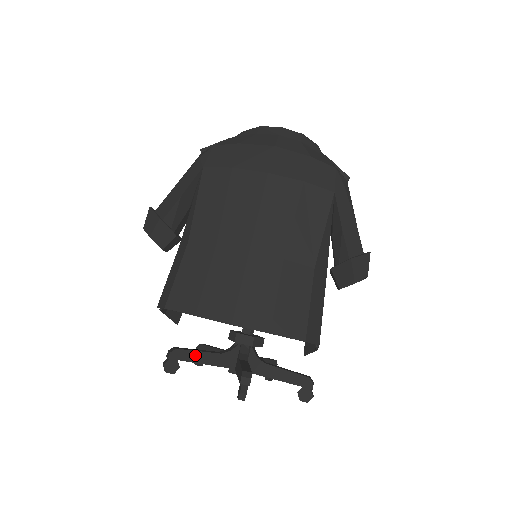
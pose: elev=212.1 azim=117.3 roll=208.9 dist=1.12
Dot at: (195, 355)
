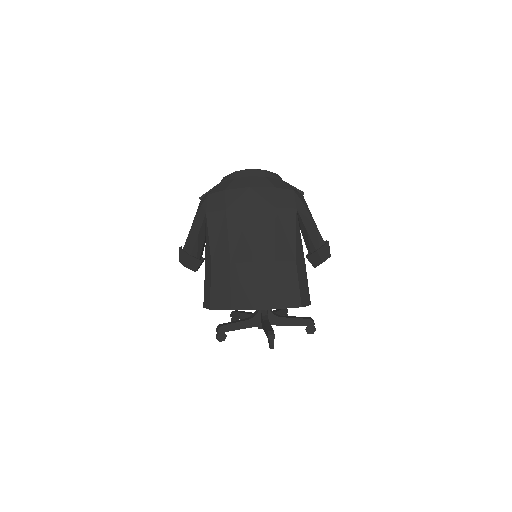
Dot at: (234, 326)
